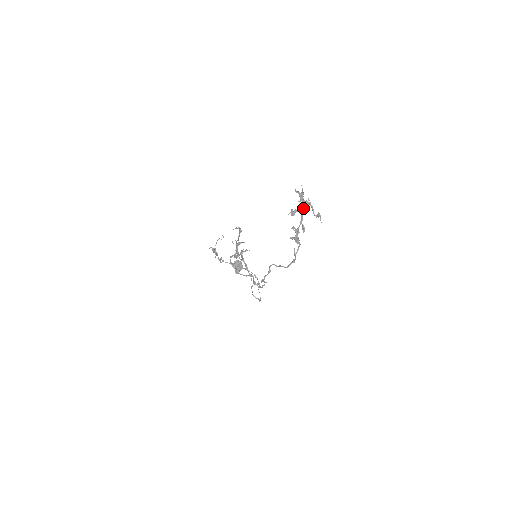
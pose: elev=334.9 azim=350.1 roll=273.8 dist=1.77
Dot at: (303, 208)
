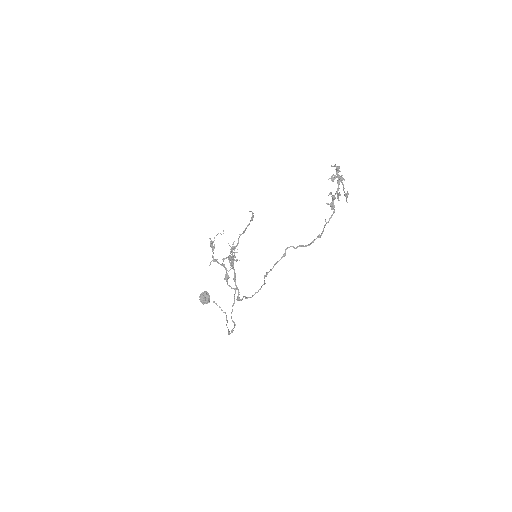
Dot at: occluded
